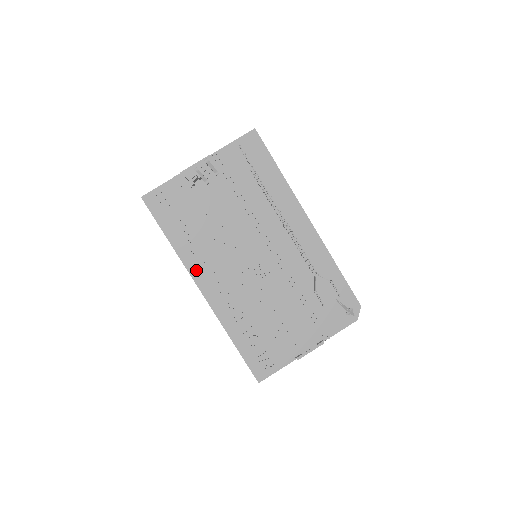
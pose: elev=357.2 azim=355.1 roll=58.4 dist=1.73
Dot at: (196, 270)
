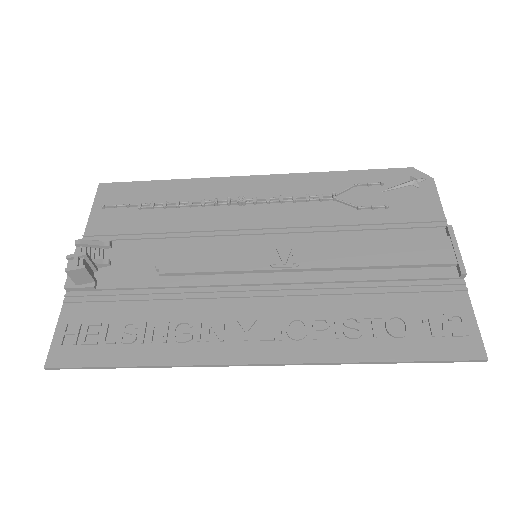
Dot at: (216, 351)
